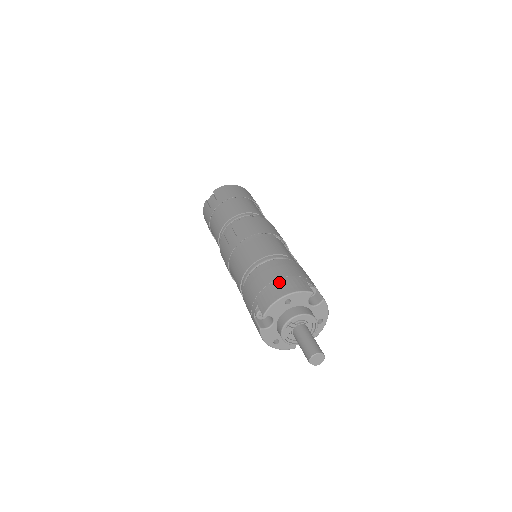
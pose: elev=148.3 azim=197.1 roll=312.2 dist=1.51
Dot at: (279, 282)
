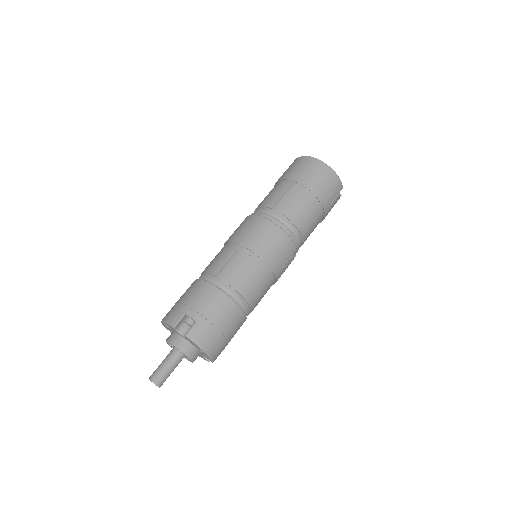
Dot at: (173, 306)
